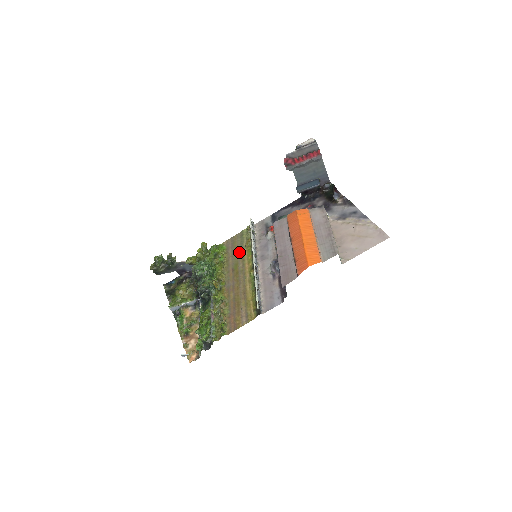
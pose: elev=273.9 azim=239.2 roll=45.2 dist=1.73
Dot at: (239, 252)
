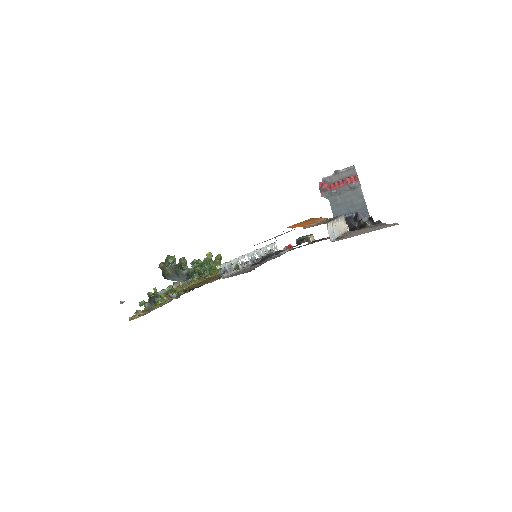
Dot at: occluded
